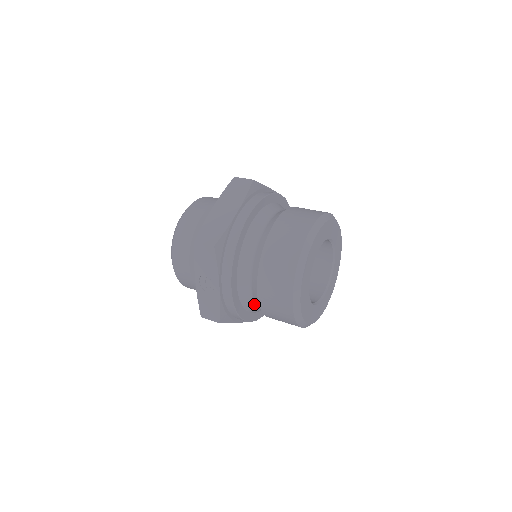
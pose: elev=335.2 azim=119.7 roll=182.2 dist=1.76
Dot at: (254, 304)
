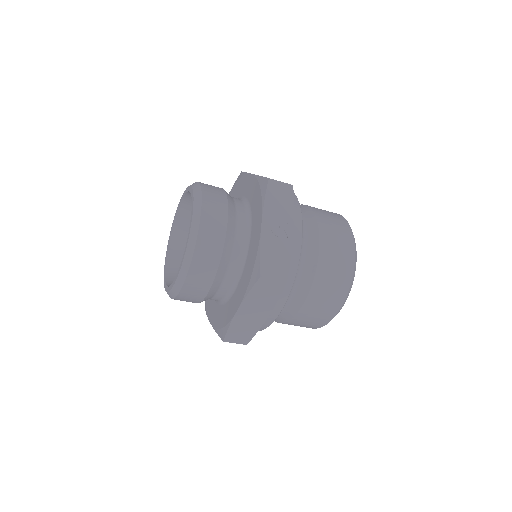
Dot at: (298, 279)
